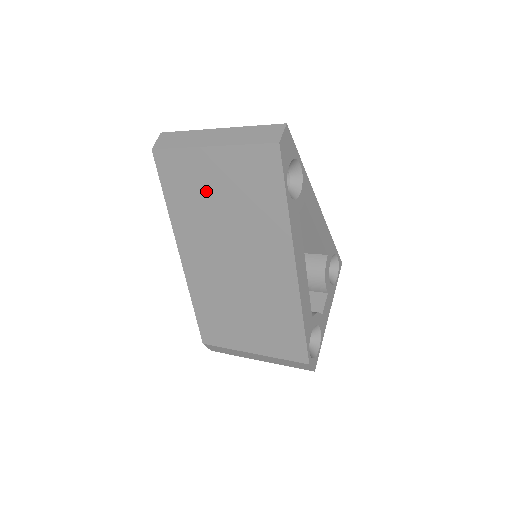
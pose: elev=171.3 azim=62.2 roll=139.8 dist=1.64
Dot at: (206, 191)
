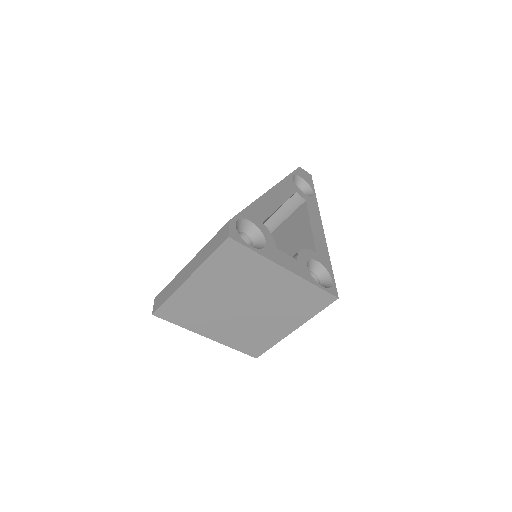
Dot at: occluded
